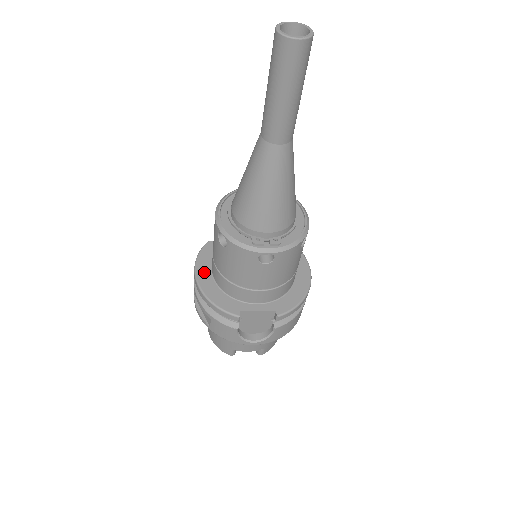
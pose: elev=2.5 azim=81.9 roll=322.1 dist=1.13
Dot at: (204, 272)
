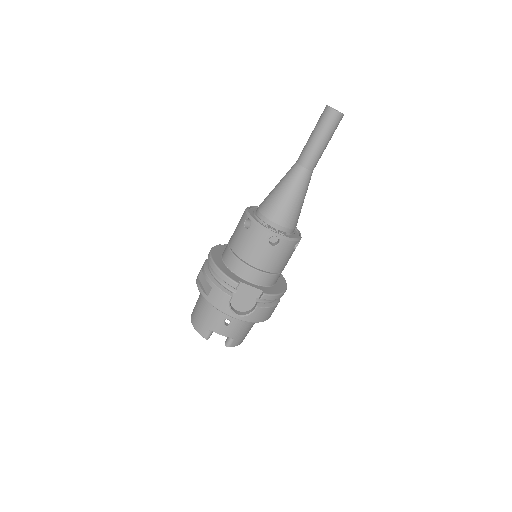
Dot at: (217, 256)
